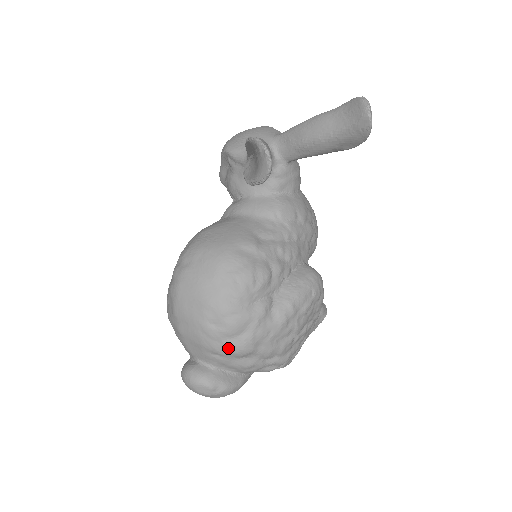
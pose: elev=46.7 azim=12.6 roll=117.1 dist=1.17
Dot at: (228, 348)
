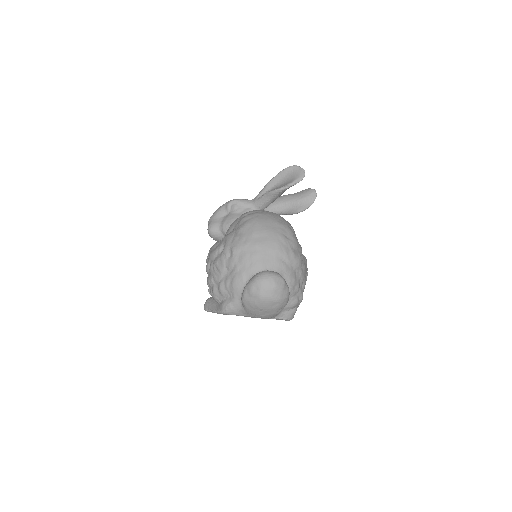
Dot at: (294, 254)
